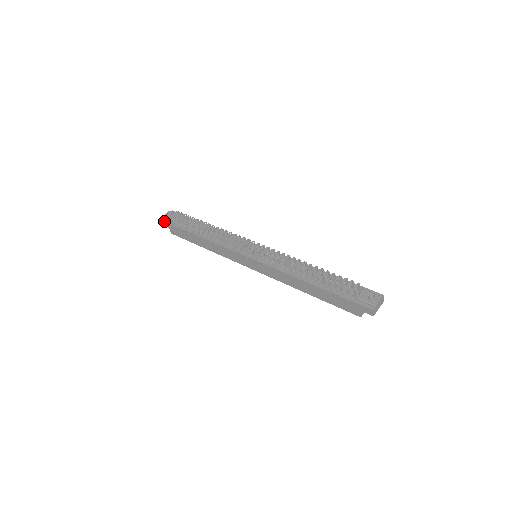
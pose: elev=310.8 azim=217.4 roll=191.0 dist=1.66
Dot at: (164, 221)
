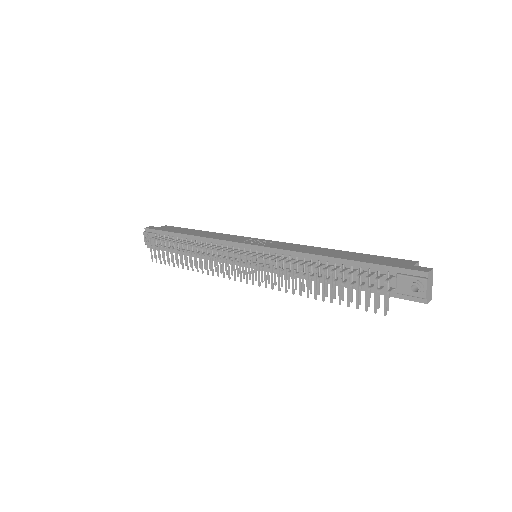
Dot at: occluded
